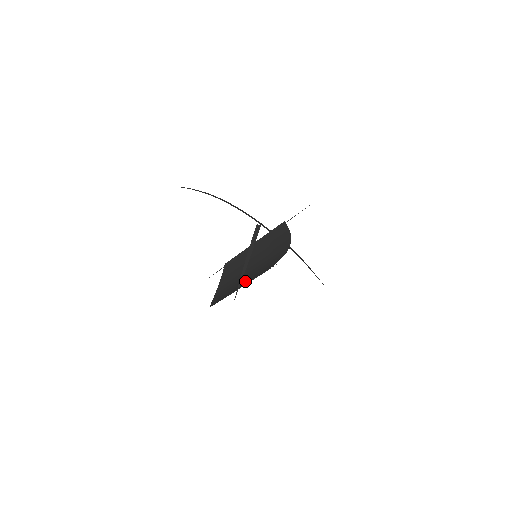
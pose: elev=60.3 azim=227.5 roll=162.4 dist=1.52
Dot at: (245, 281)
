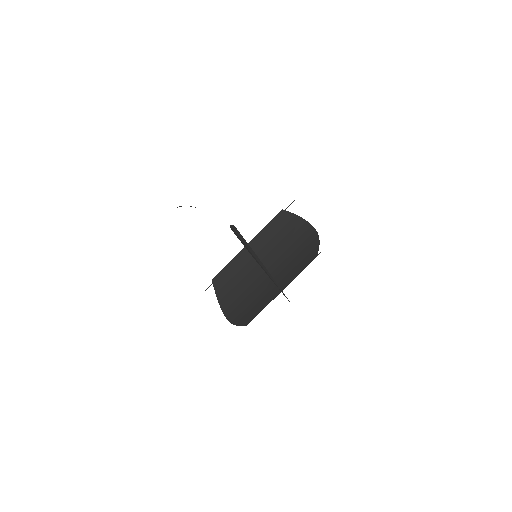
Dot at: (277, 282)
